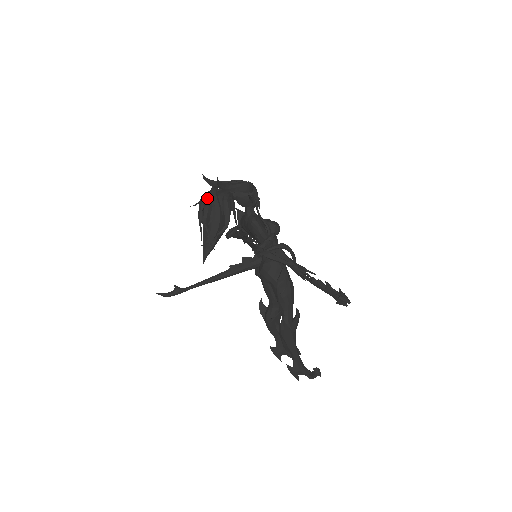
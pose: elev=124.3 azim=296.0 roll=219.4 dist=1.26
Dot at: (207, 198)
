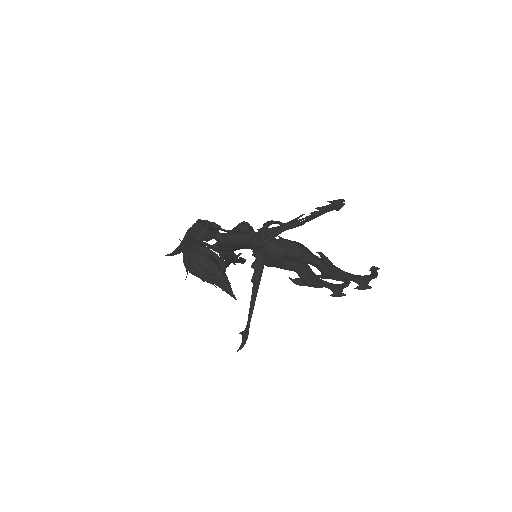
Dot at: (188, 262)
